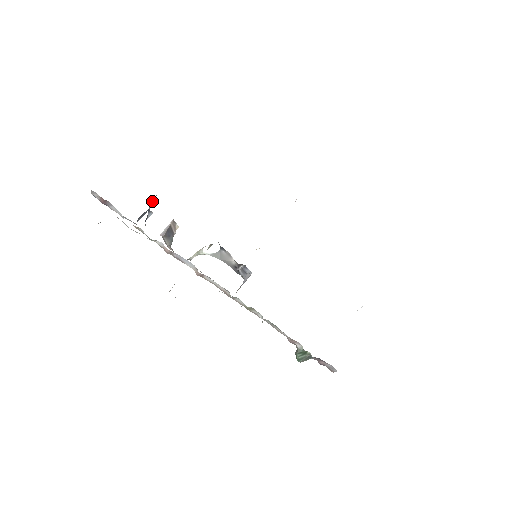
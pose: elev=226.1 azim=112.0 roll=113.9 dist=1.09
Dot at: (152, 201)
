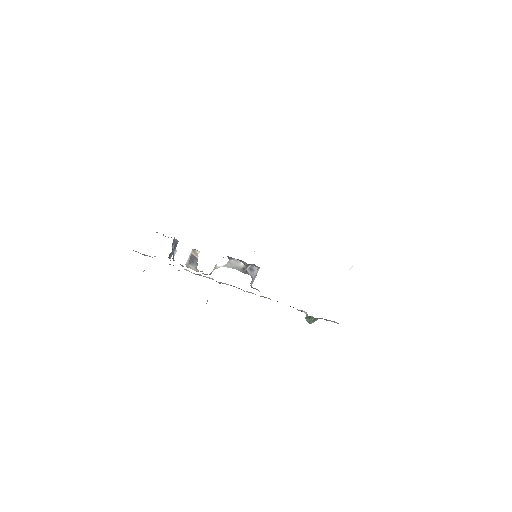
Dot at: (173, 243)
